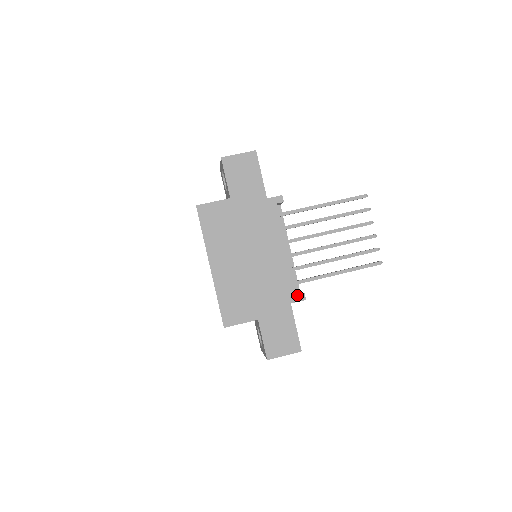
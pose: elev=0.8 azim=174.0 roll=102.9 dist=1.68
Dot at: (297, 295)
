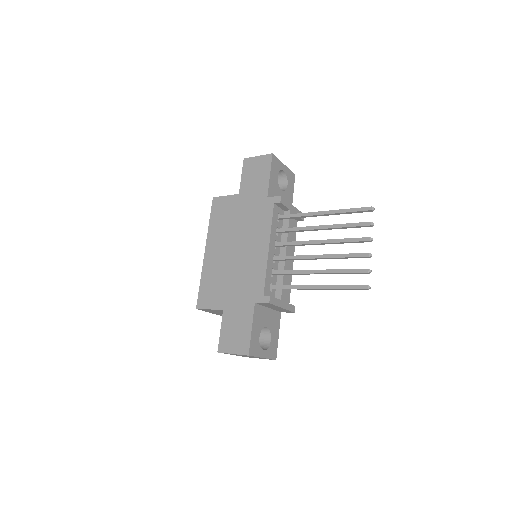
Dot at: (263, 296)
